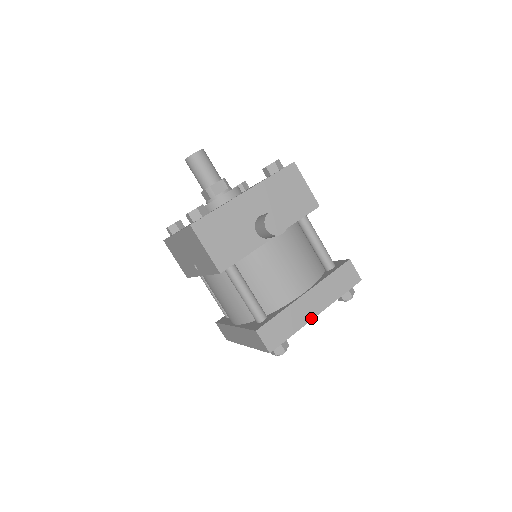
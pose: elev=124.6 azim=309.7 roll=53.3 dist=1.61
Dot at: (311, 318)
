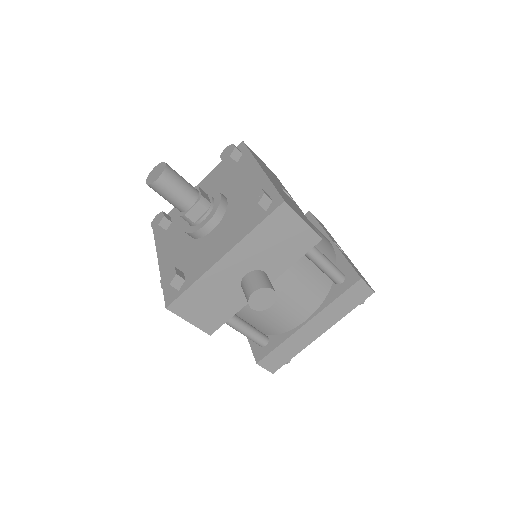
Dot at: (314, 339)
